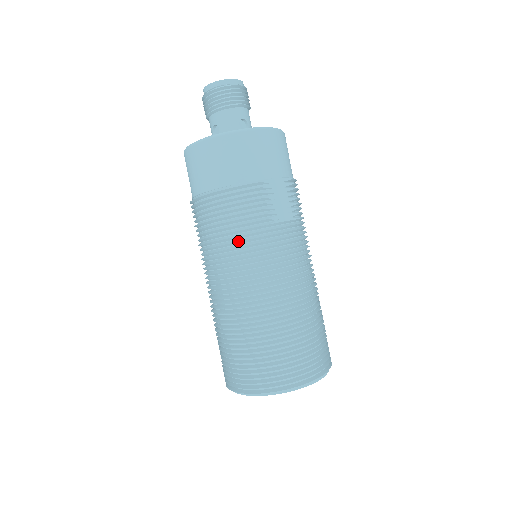
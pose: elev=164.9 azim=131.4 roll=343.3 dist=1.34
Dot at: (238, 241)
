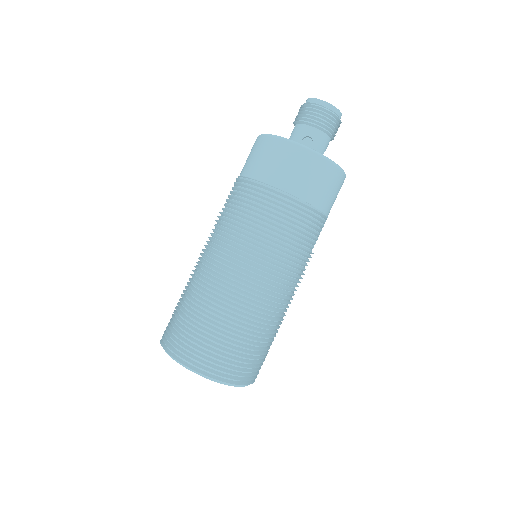
Dot at: (291, 253)
